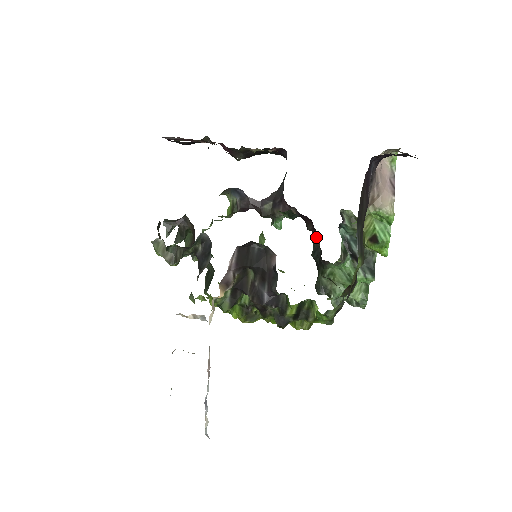
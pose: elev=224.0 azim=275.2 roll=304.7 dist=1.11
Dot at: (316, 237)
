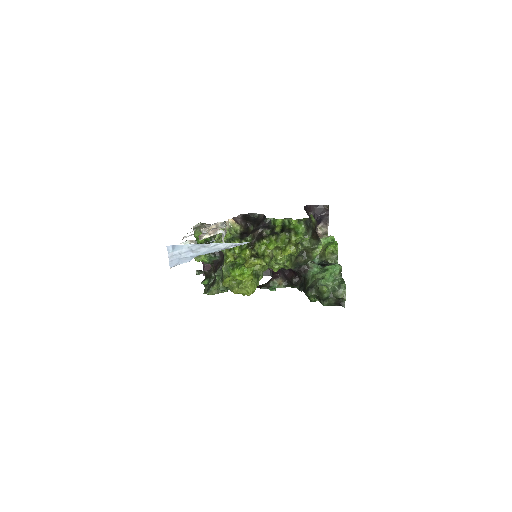
Dot at: (299, 283)
